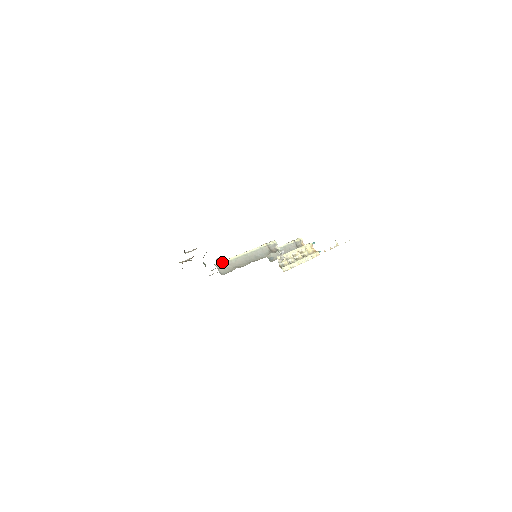
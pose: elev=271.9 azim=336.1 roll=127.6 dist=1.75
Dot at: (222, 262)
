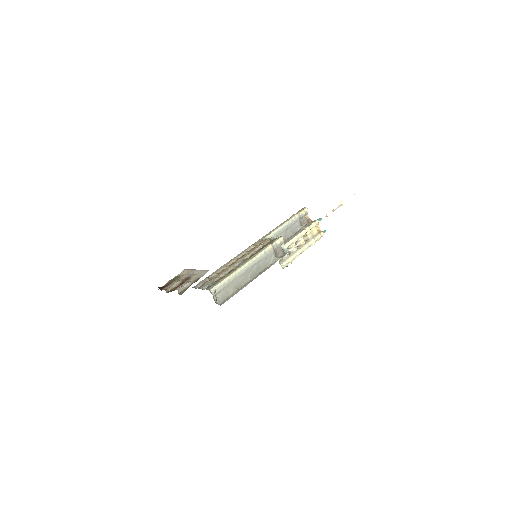
Dot at: (219, 285)
